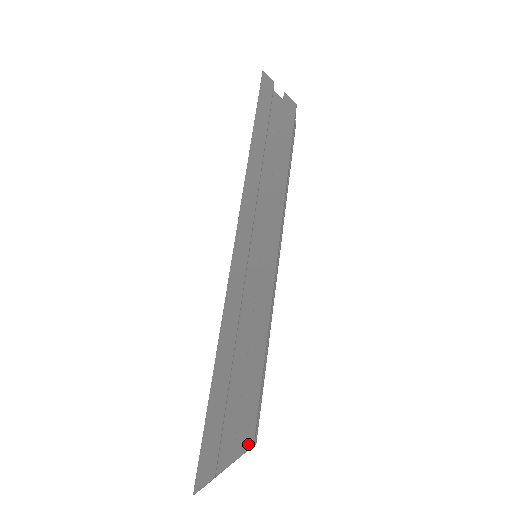
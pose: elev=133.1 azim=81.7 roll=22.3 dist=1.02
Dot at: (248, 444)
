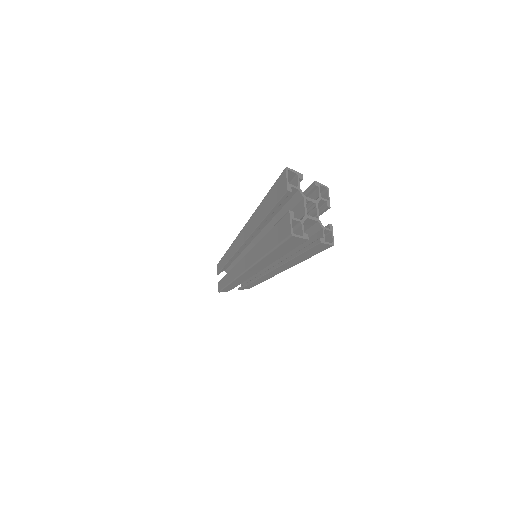
Dot at: (322, 187)
